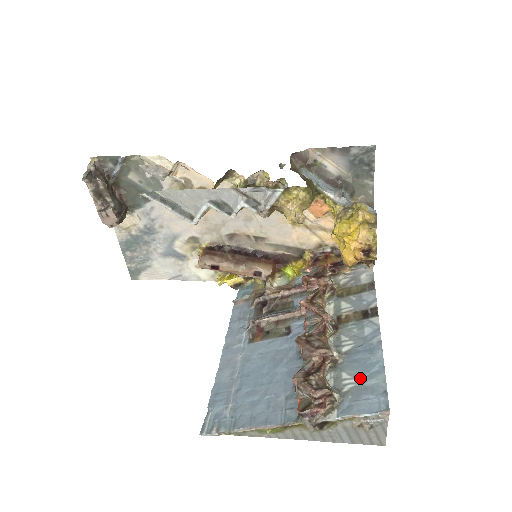
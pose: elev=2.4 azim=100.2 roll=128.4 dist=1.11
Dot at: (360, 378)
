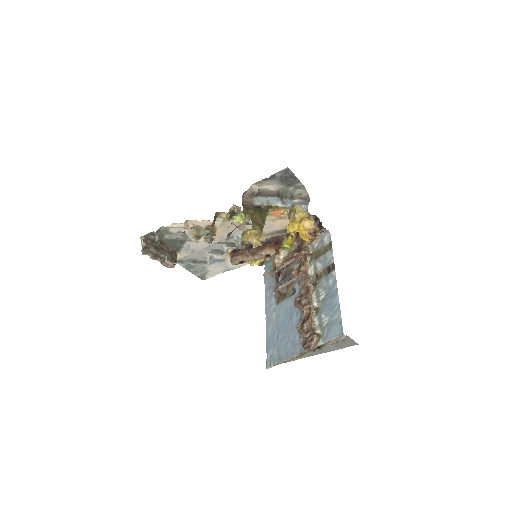
Dot at: (329, 316)
